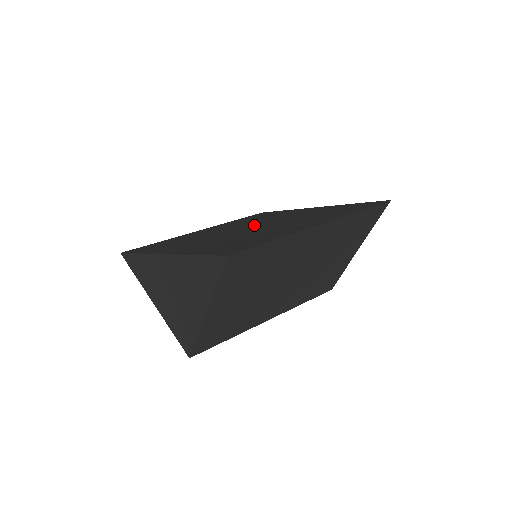
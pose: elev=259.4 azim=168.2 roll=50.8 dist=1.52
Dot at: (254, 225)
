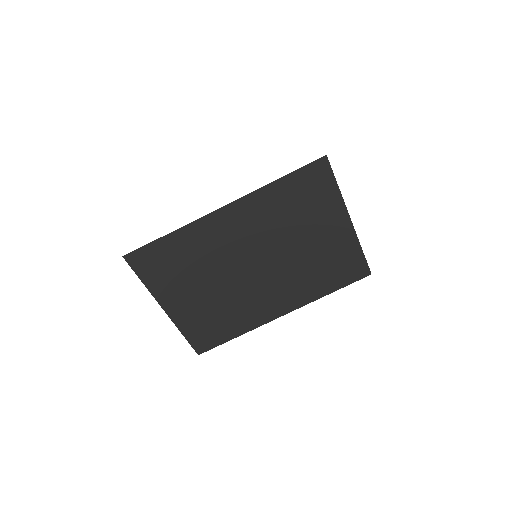
Dot at: occluded
